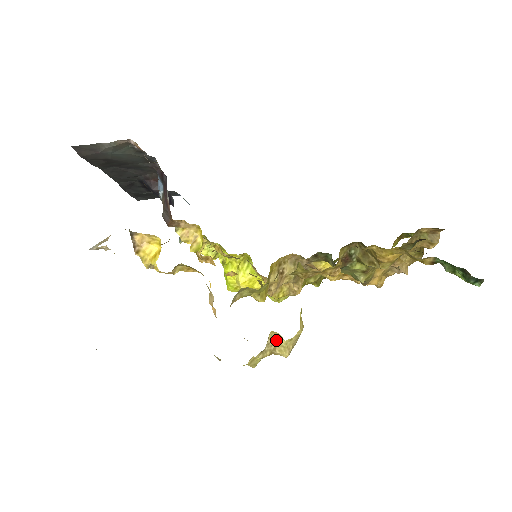
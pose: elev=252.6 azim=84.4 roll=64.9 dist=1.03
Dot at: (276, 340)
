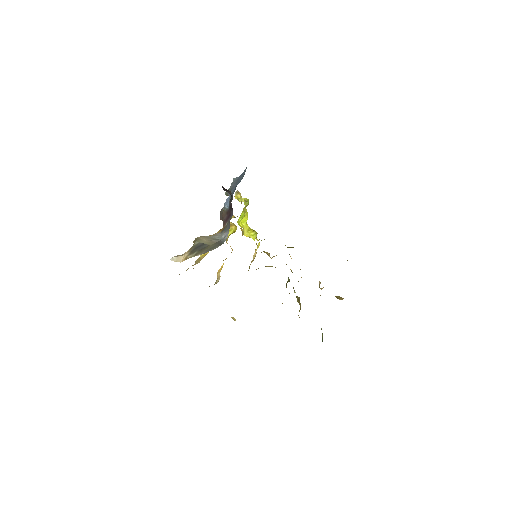
Dot at: occluded
